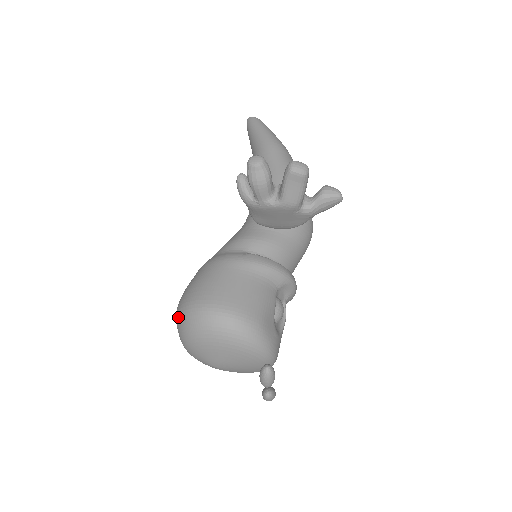
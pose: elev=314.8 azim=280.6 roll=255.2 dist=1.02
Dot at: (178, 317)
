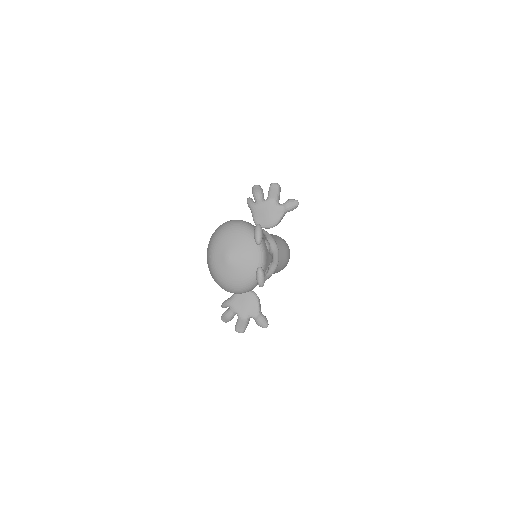
Dot at: (210, 240)
